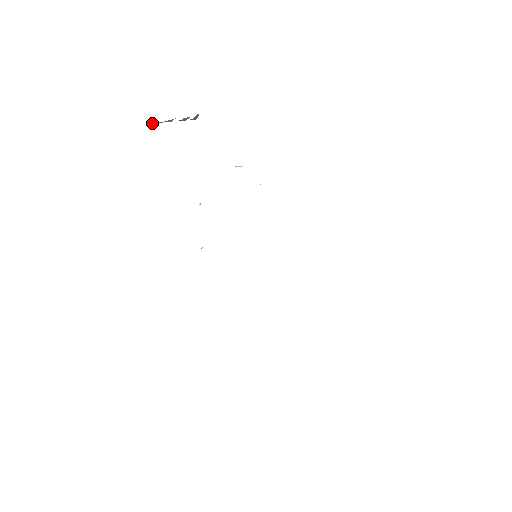
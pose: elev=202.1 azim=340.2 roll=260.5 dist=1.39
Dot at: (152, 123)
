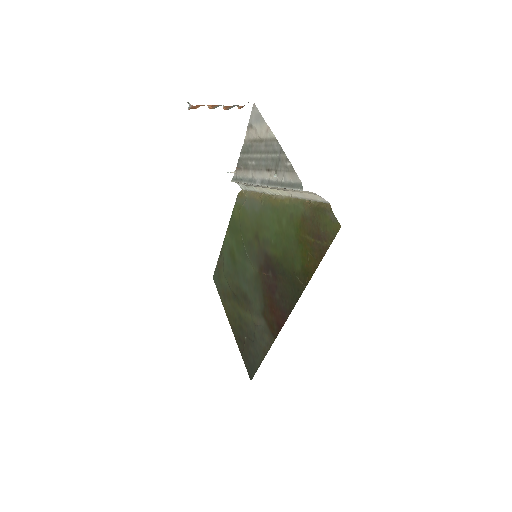
Dot at: (196, 107)
